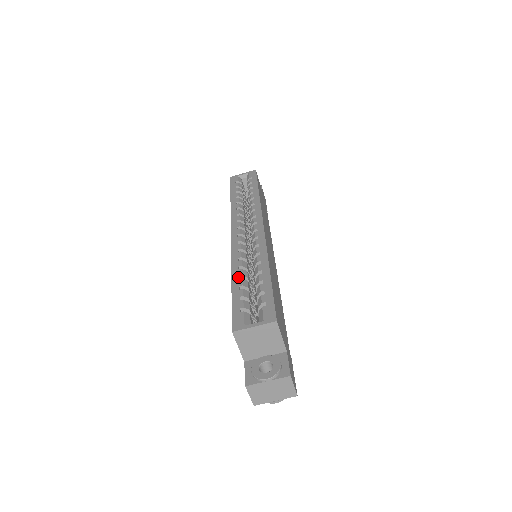
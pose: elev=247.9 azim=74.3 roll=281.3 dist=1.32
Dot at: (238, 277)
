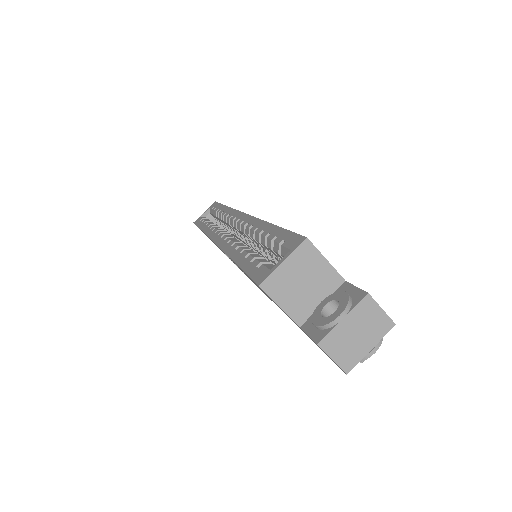
Dot at: (239, 253)
